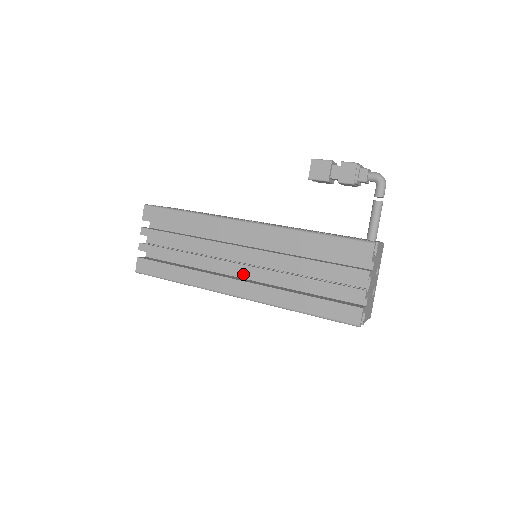
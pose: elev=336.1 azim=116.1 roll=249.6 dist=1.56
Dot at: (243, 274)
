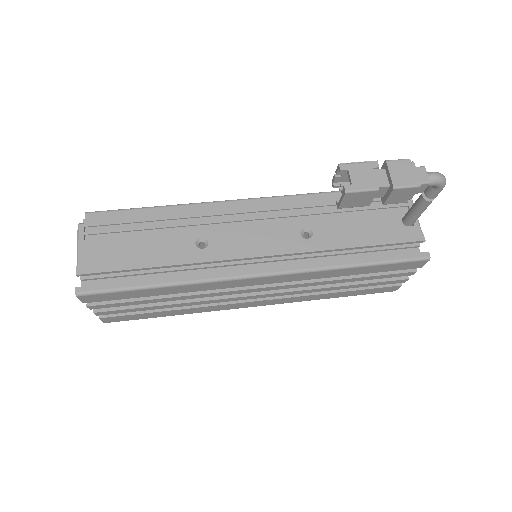
Dot at: occluded
